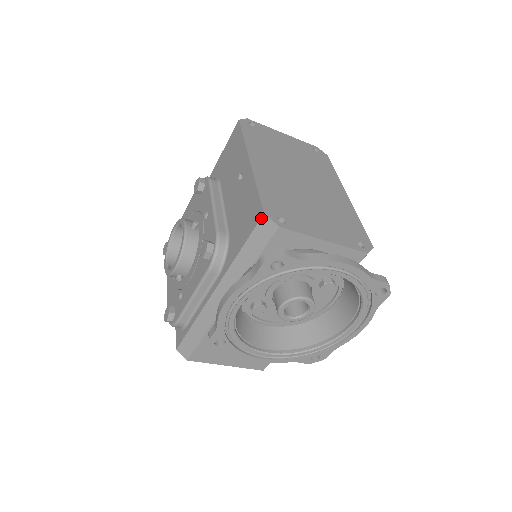
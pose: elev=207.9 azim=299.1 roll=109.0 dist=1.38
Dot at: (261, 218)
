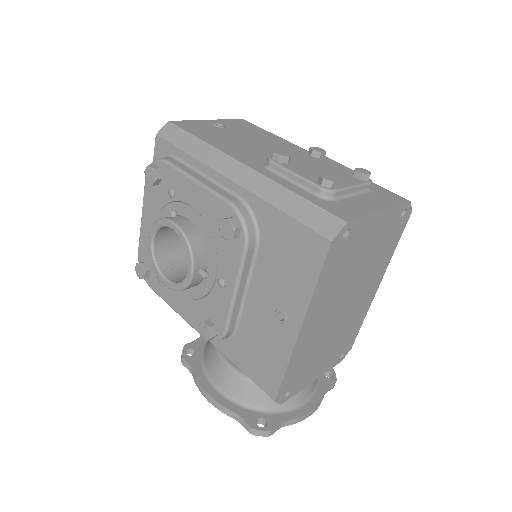
Dot at: occluded
